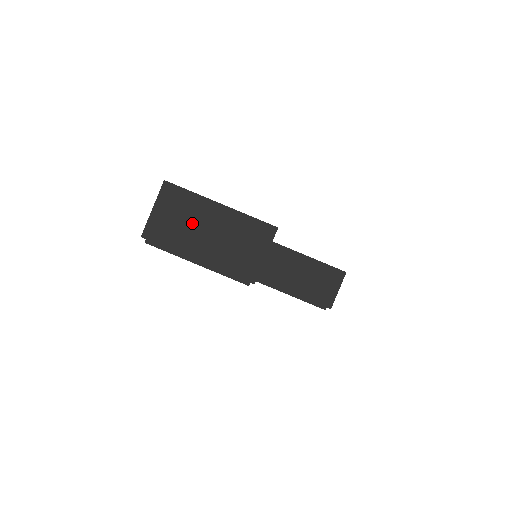
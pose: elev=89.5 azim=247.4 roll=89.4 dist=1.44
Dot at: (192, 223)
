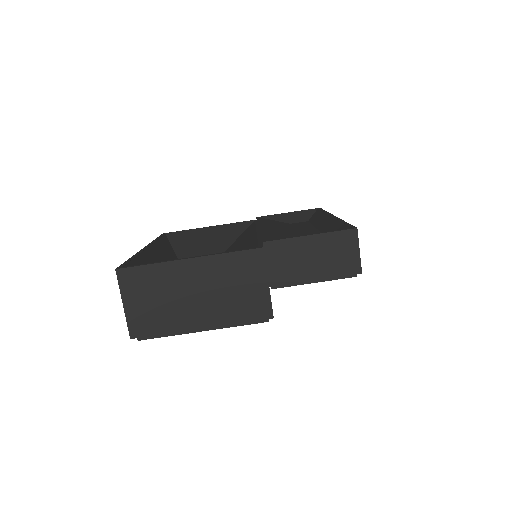
Dot at: (172, 295)
